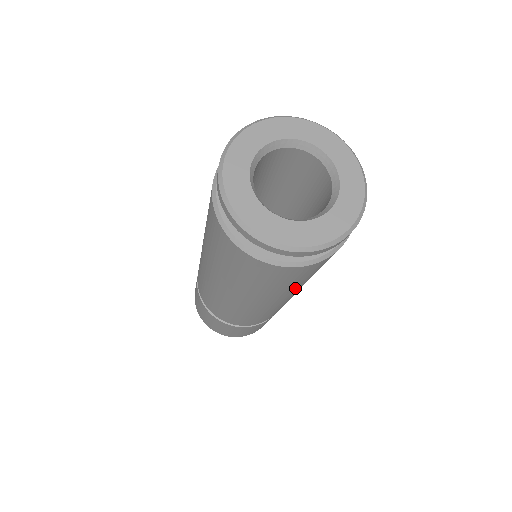
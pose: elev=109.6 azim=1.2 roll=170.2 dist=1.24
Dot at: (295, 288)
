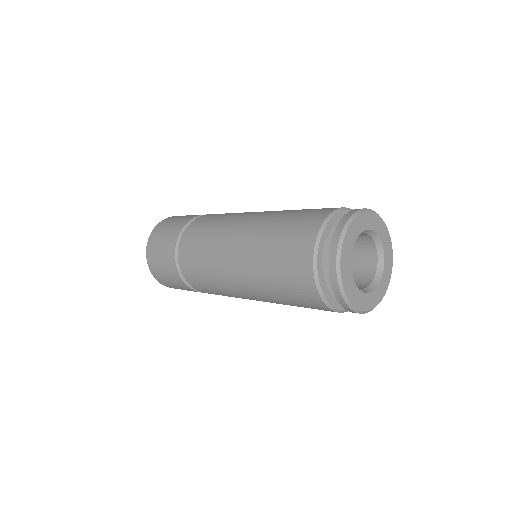
Dot at: occluded
